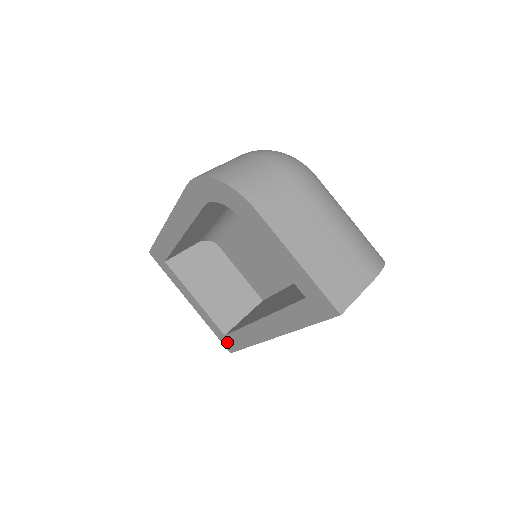
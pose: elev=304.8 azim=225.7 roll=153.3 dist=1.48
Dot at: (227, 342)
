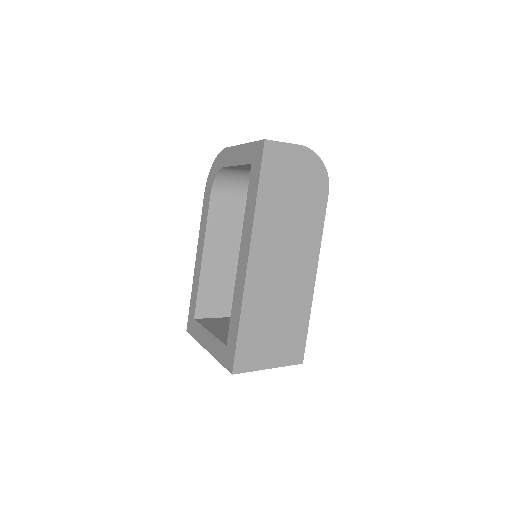
Dot at: (228, 355)
